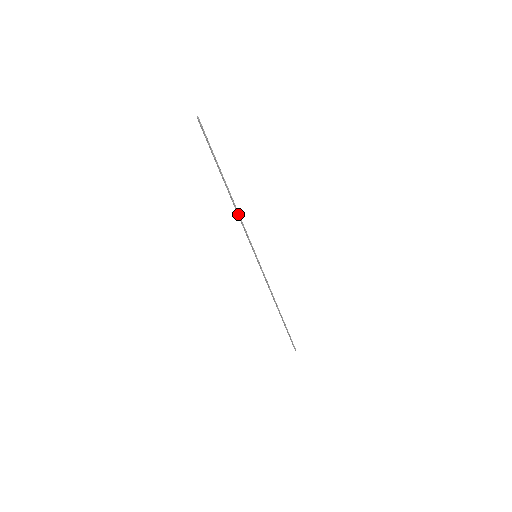
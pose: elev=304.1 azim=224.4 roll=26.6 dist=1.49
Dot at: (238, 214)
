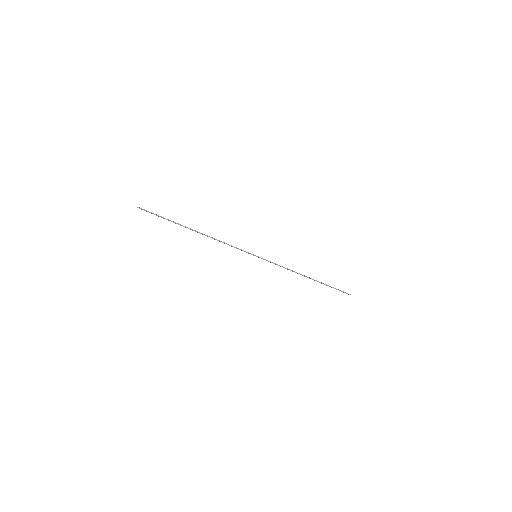
Dot at: occluded
